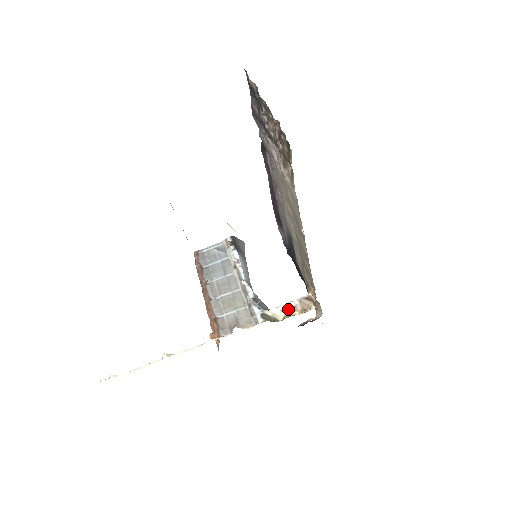
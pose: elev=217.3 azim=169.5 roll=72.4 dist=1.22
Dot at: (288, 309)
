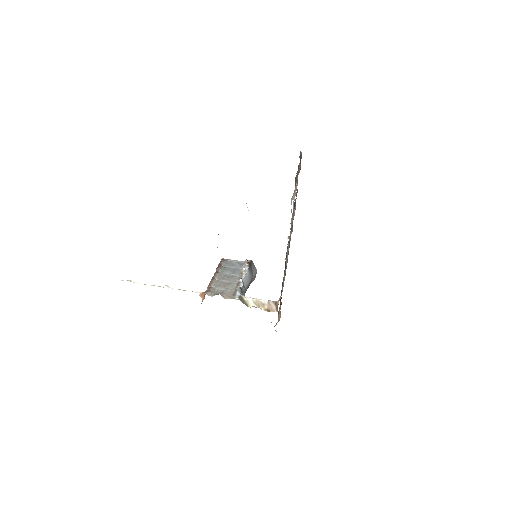
Dot at: (258, 303)
